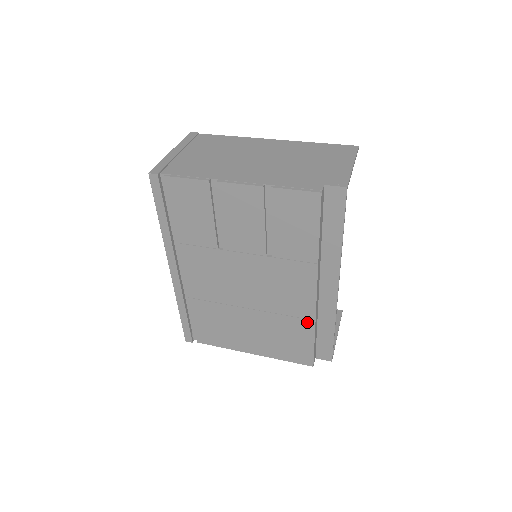
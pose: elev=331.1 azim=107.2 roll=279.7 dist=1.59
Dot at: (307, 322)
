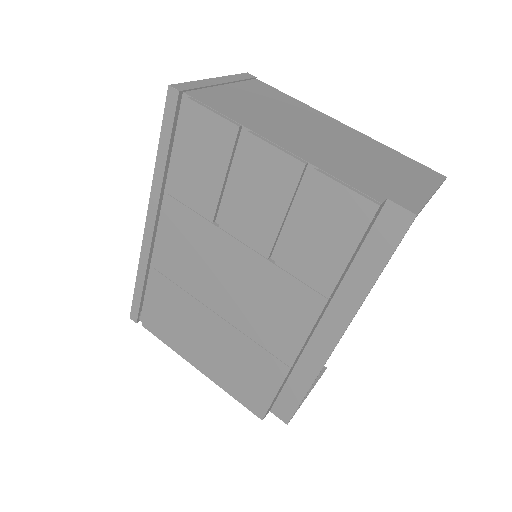
Dot at: (280, 365)
